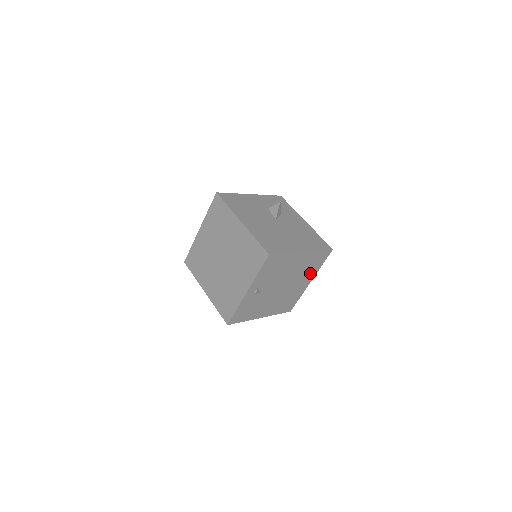
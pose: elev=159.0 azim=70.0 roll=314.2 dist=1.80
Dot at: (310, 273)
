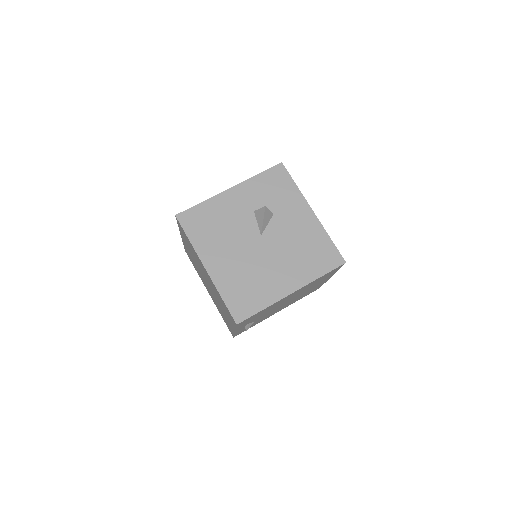
Dot at: (323, 279)
